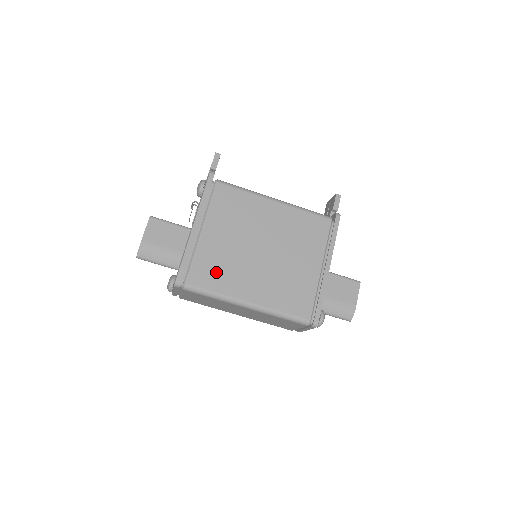
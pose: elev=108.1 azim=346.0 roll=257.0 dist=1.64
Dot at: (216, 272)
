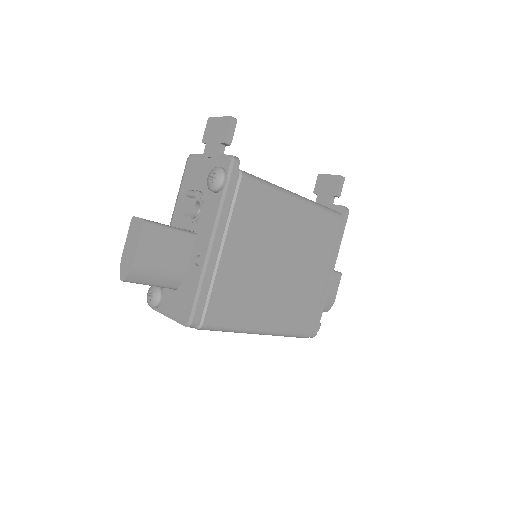
Dot at: (235, 302)
